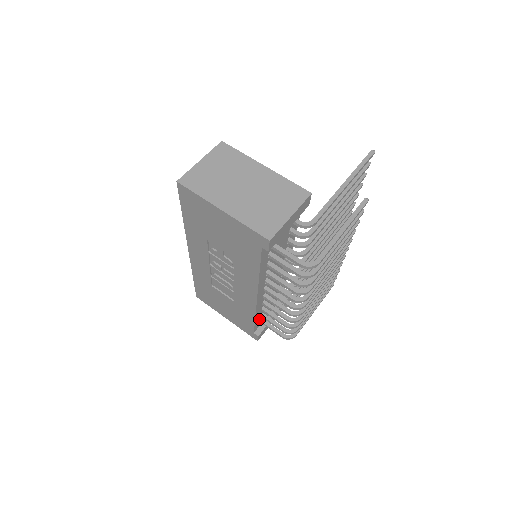
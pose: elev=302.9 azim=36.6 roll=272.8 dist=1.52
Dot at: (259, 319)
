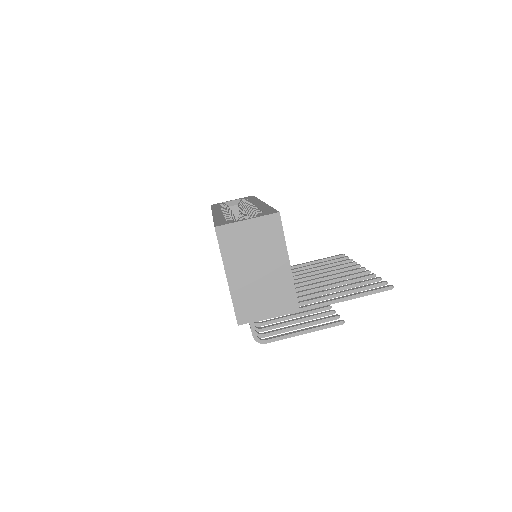
Dot at: occluded
